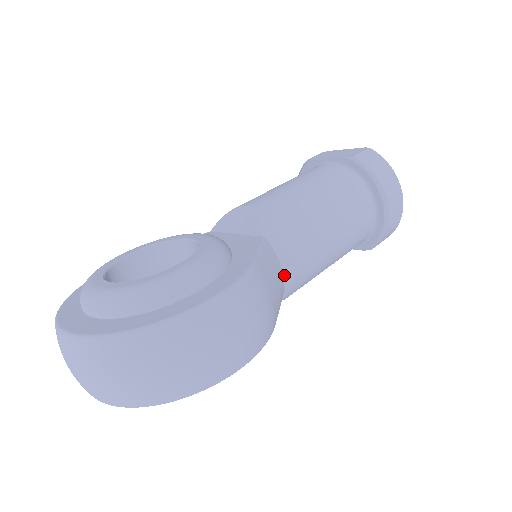
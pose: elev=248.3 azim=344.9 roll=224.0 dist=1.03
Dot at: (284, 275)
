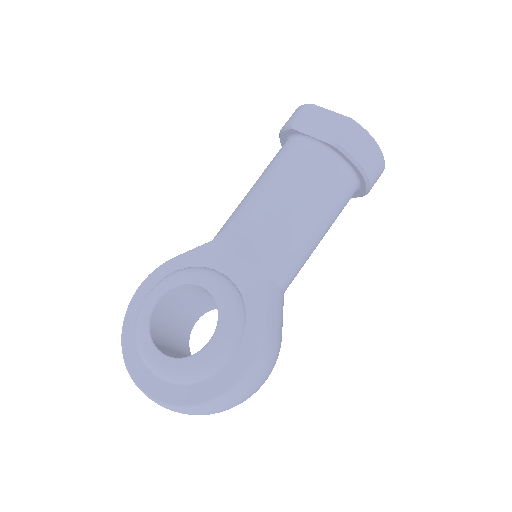
Dot at: (284, 290)
